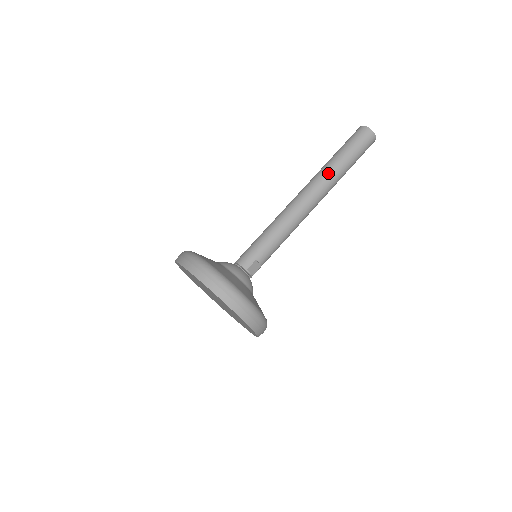
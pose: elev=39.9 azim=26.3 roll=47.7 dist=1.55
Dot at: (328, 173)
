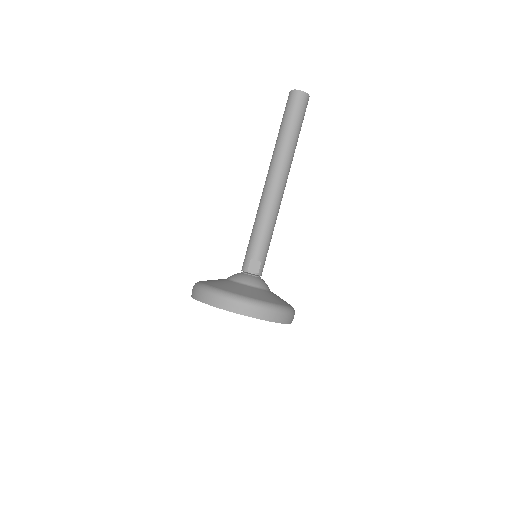
Dot at: (276, 151)
